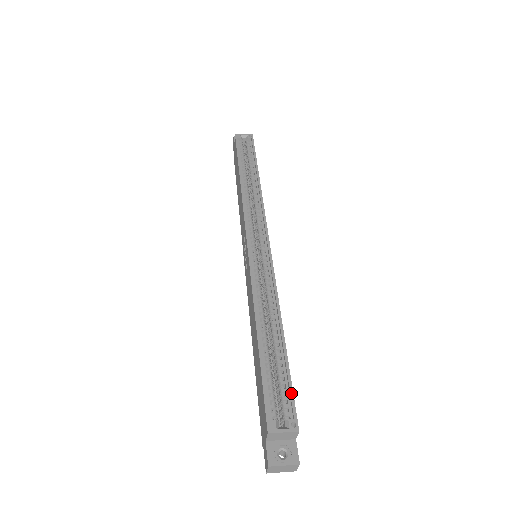
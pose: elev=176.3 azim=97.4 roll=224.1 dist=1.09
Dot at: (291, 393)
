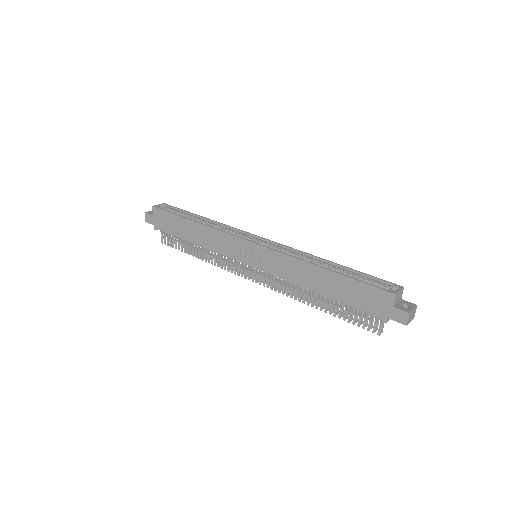
Dot at: (378, 278)
